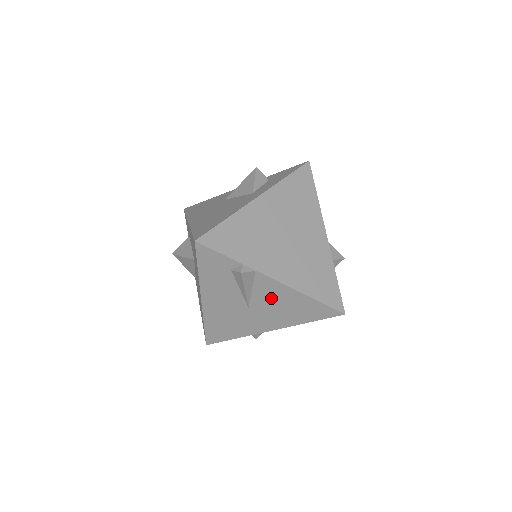
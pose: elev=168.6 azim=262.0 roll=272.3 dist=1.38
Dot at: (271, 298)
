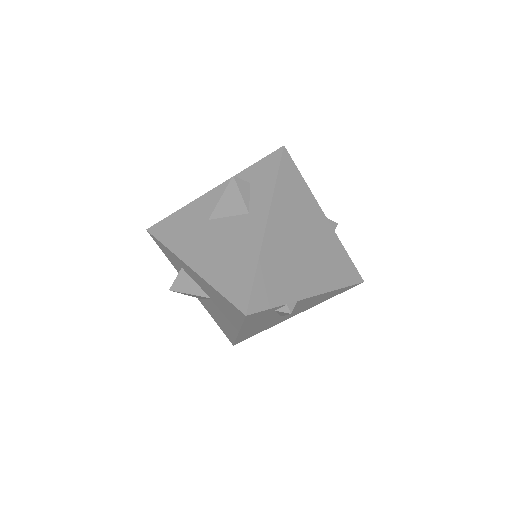
Dot at: (304, 304)
